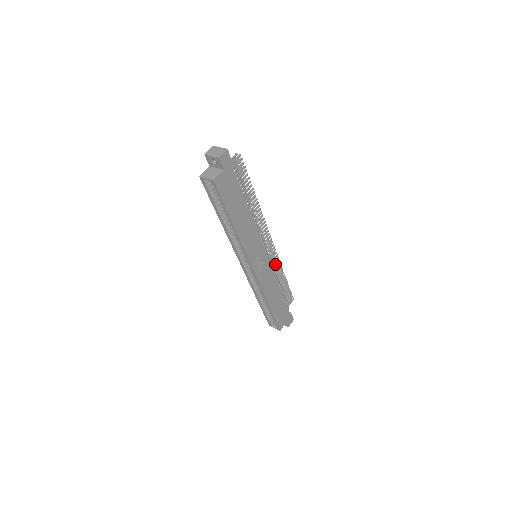
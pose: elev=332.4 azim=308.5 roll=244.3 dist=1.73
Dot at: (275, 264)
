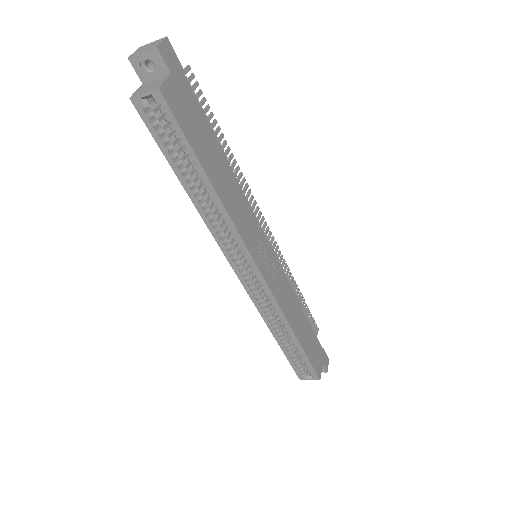
Dot at: occluded
